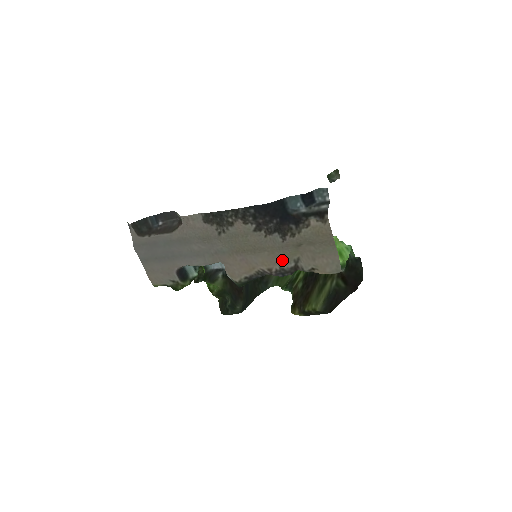
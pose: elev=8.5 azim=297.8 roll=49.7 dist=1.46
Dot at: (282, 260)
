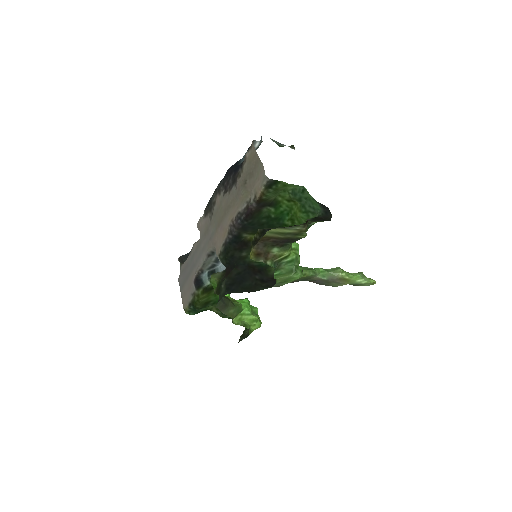
Dot at: (239, 206)
